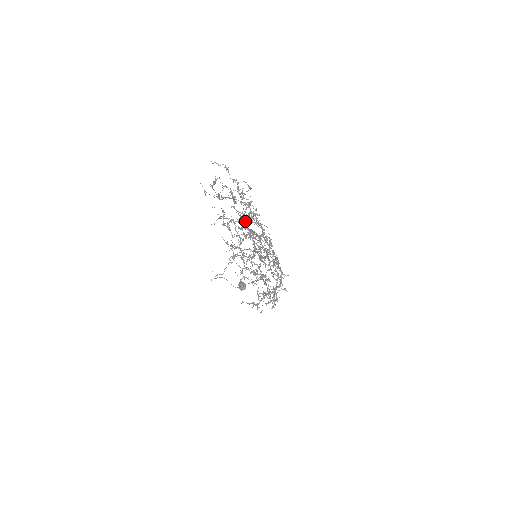
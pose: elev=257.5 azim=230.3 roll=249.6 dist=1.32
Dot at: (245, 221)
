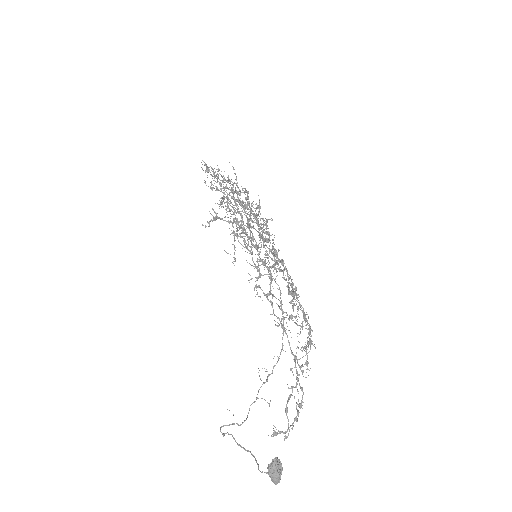
Dot at: occluded
